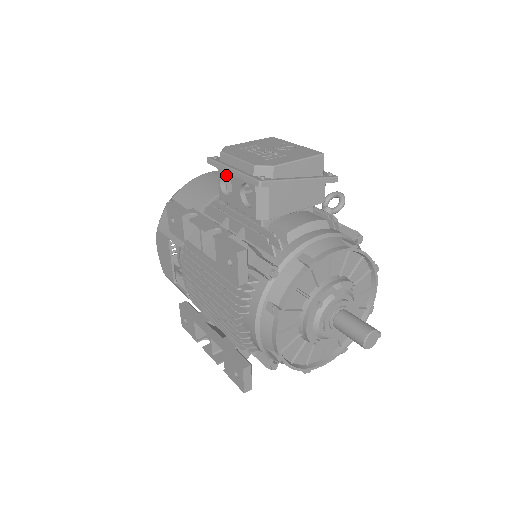
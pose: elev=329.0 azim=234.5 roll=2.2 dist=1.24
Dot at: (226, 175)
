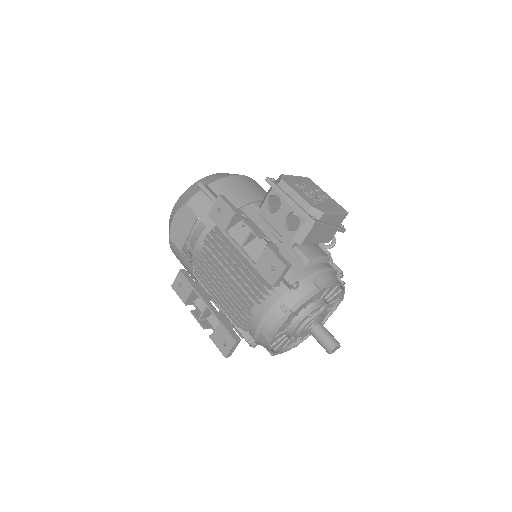
Dot at: occluded
